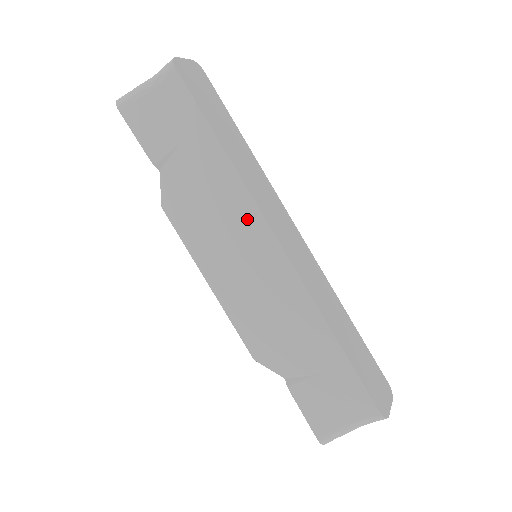
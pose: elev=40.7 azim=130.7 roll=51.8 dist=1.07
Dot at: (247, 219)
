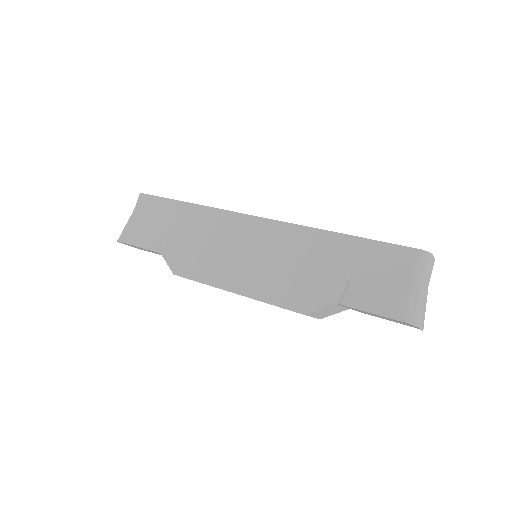
Dot at: (228, 224)
